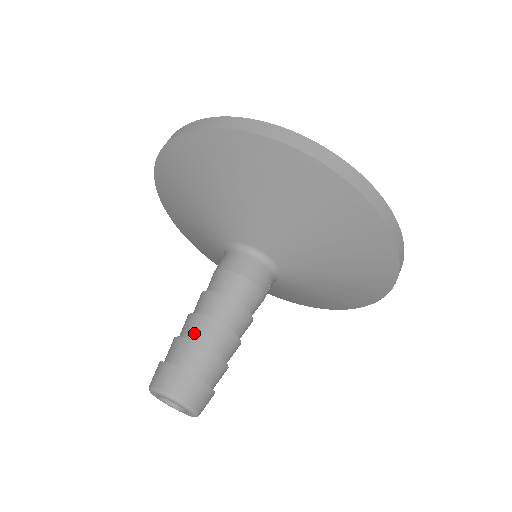
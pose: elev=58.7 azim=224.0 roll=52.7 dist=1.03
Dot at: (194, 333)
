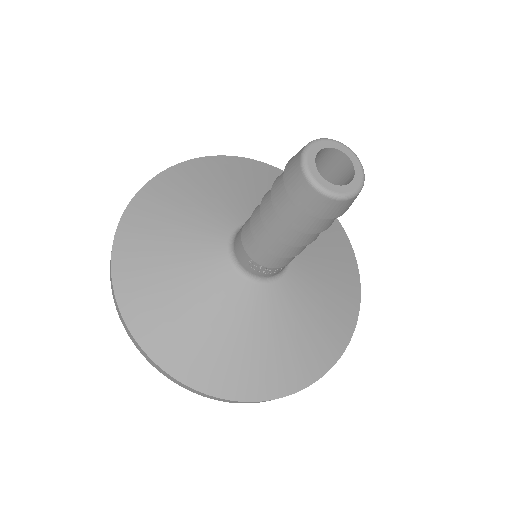
Dot at: occluded
